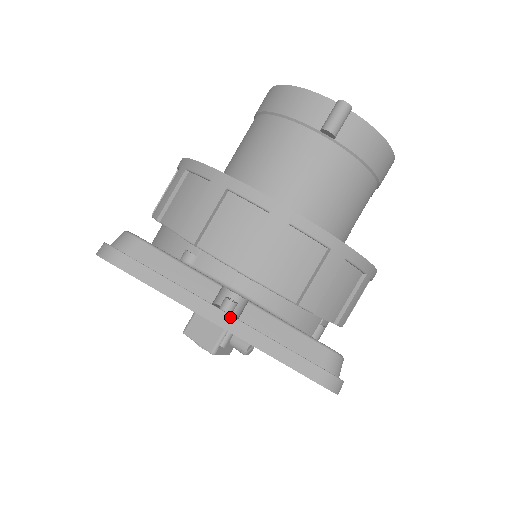
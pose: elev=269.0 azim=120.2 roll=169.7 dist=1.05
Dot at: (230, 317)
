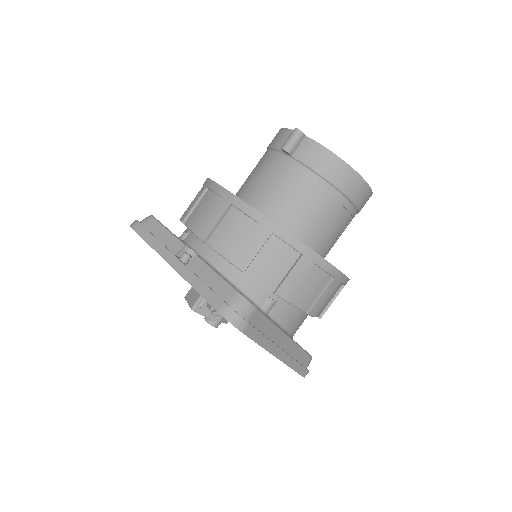
Dot at: (179, 261)
